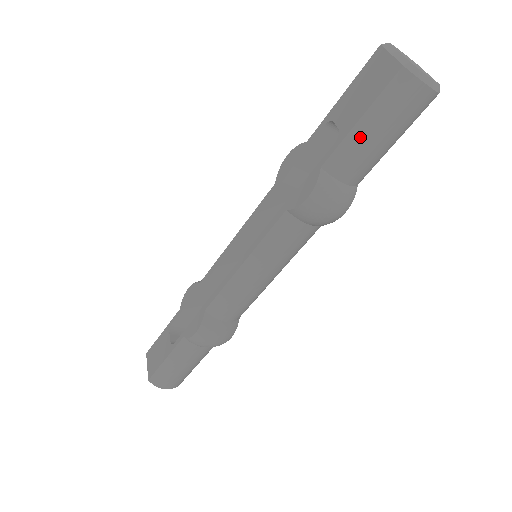
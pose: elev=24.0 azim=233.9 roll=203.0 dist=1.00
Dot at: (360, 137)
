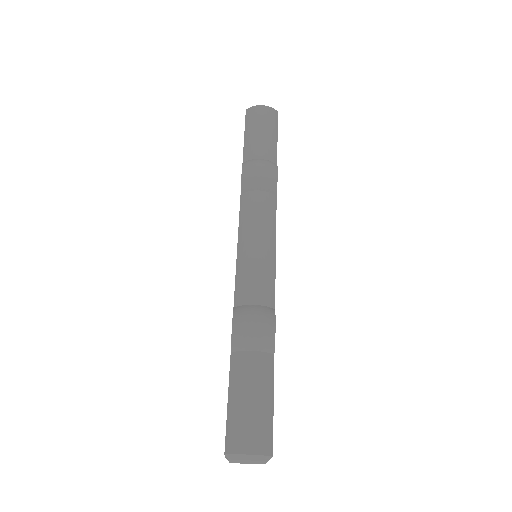
Dot at: (249, 138)
